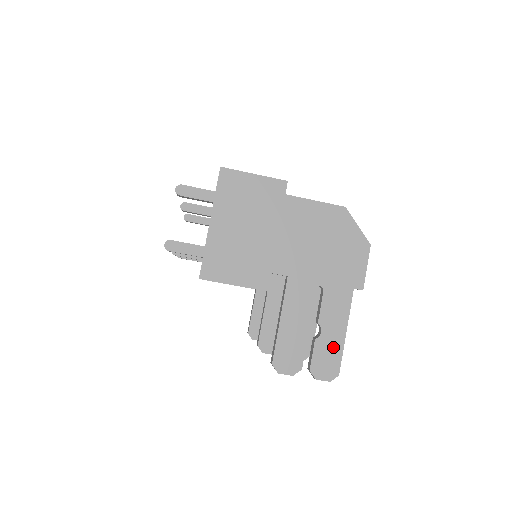
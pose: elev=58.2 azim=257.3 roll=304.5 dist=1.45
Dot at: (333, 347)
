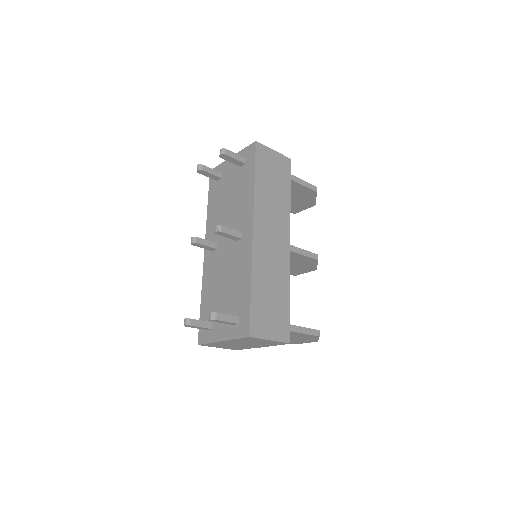
Dot at: occluded
